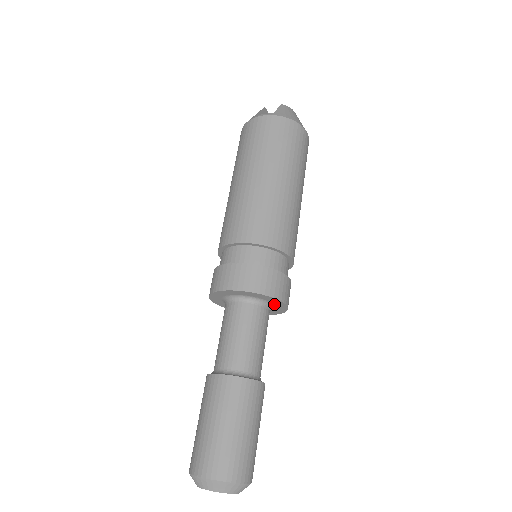
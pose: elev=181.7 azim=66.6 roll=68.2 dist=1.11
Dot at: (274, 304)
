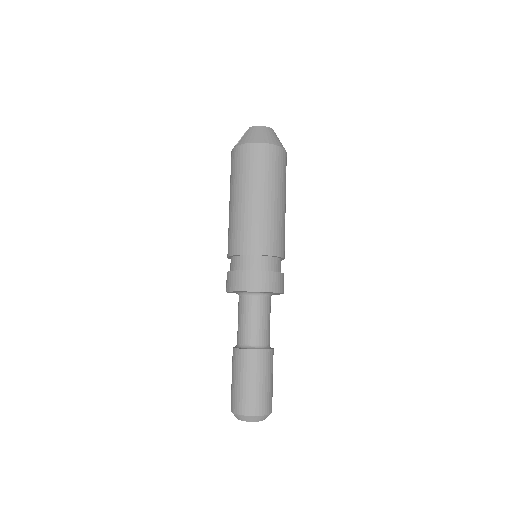
Dot at: (262, 292)
